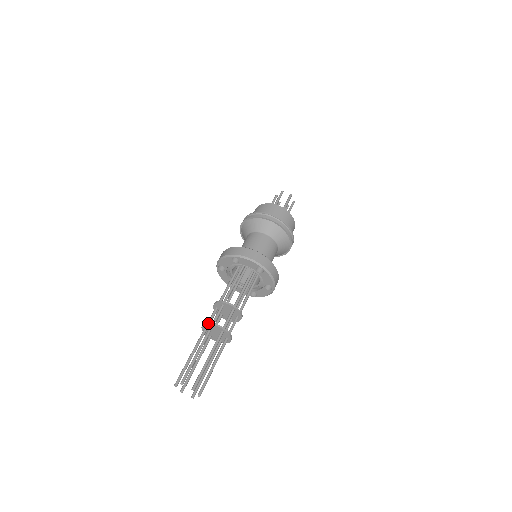
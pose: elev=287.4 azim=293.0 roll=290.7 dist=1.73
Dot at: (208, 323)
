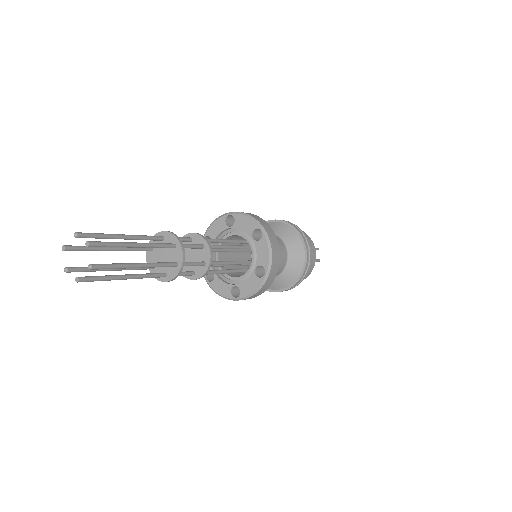
Dot at: occluded
